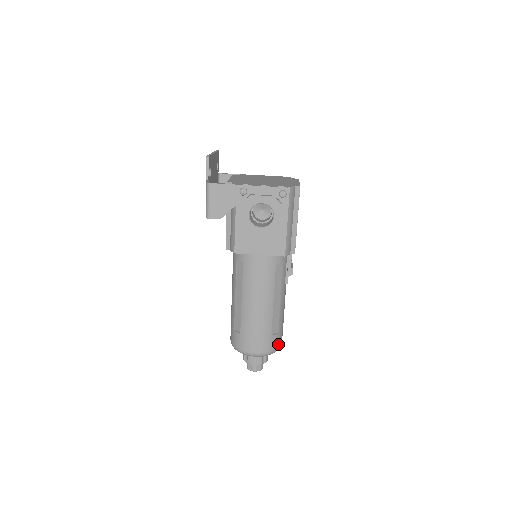
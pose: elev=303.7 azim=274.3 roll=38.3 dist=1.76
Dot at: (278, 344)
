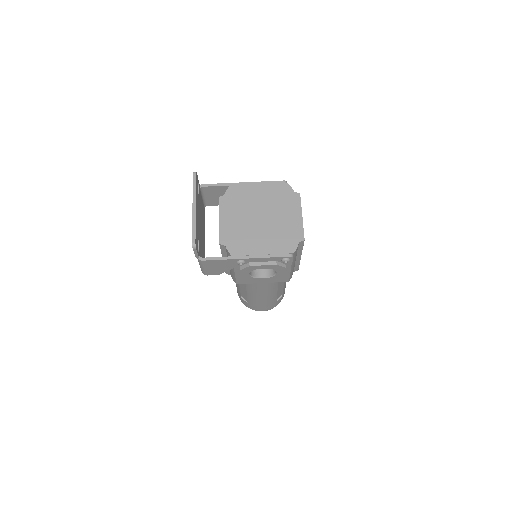
Dot at: (282, 297)
